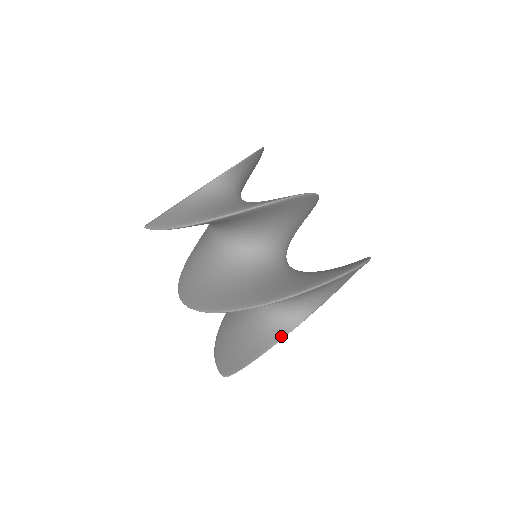
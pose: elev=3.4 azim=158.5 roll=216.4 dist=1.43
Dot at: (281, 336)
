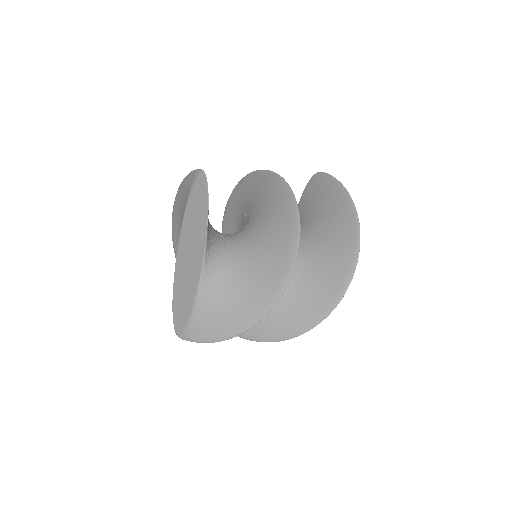
Dot at: occluded
